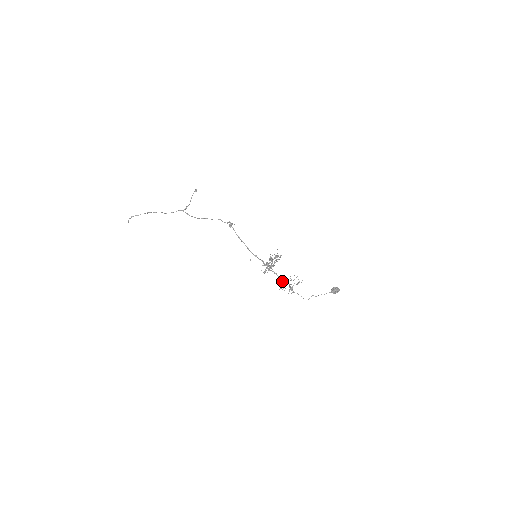
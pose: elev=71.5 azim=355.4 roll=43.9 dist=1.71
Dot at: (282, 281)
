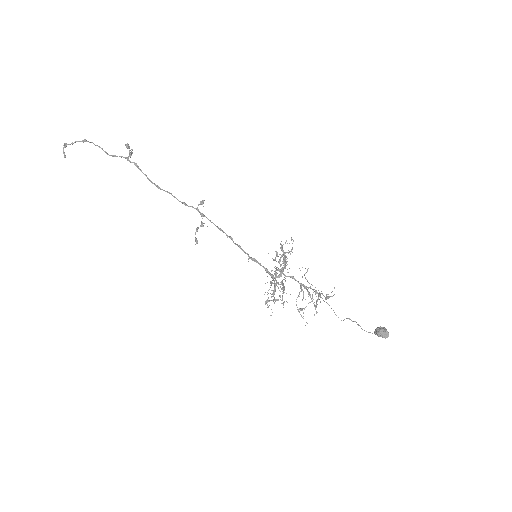
Dot at: occluded
